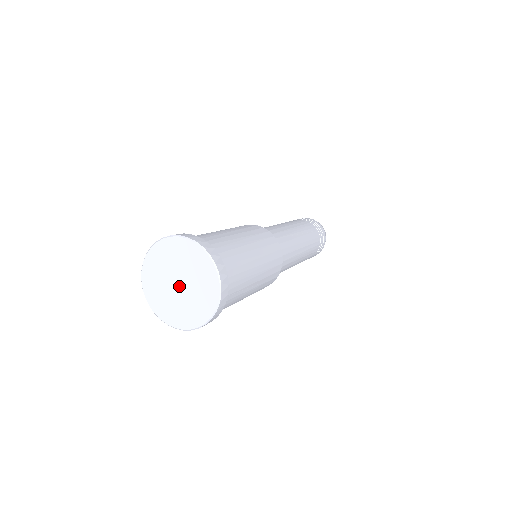
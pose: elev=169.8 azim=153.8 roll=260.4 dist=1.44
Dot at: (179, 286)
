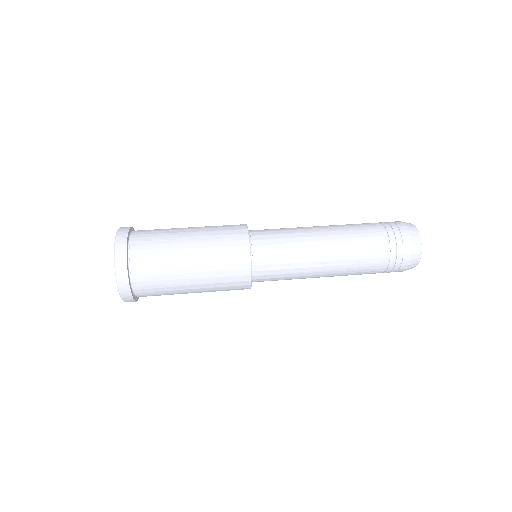
Dot at: occluded
